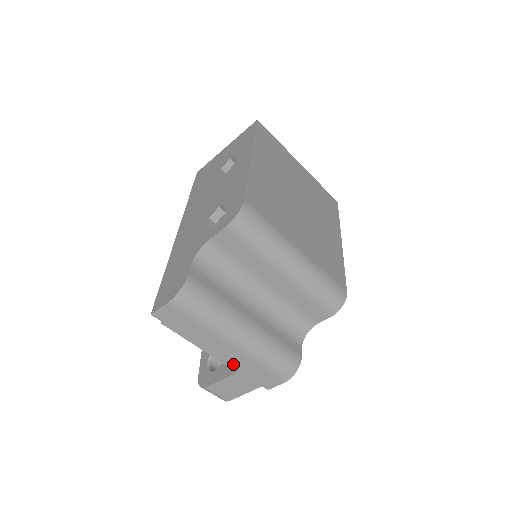
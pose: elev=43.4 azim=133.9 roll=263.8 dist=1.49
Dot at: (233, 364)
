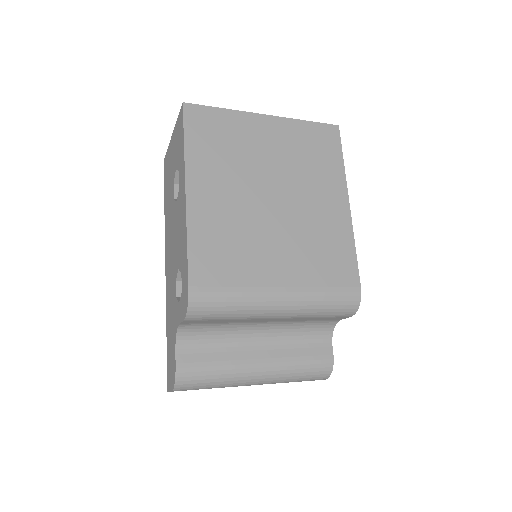
Dot at: occluded
